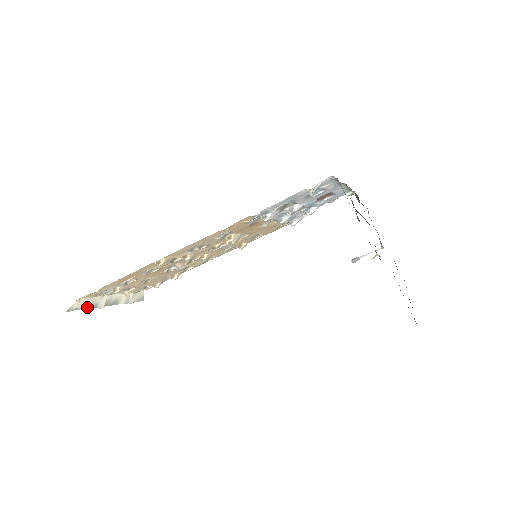
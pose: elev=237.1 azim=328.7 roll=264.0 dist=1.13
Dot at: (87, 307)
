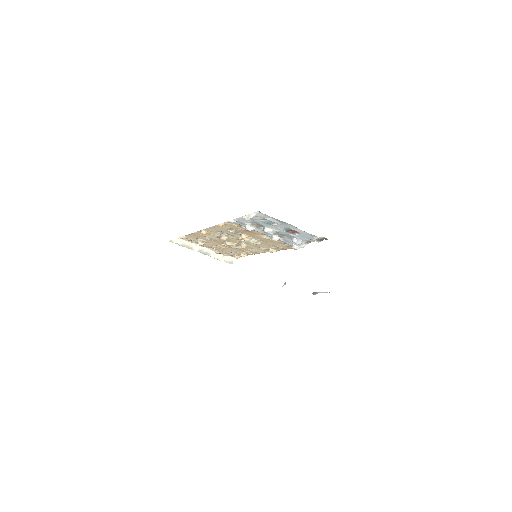
Dot at: (184, 246)
